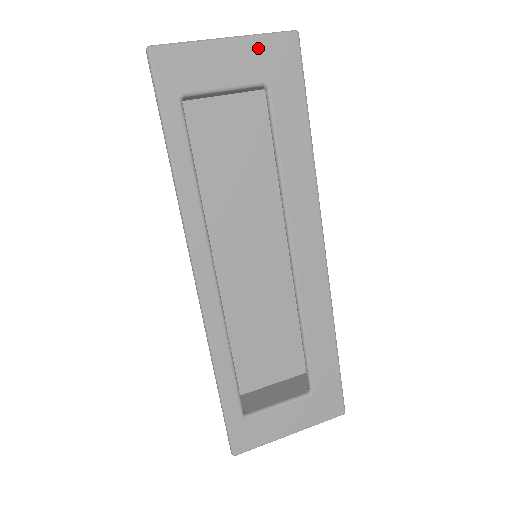
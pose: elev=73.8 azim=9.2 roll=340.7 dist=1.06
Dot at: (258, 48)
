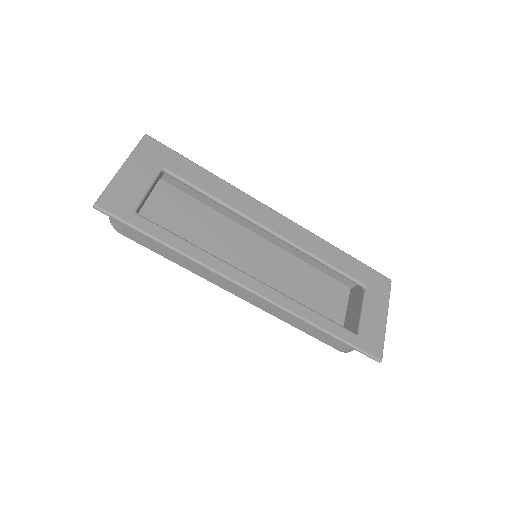
Dot at: (140, 157)
